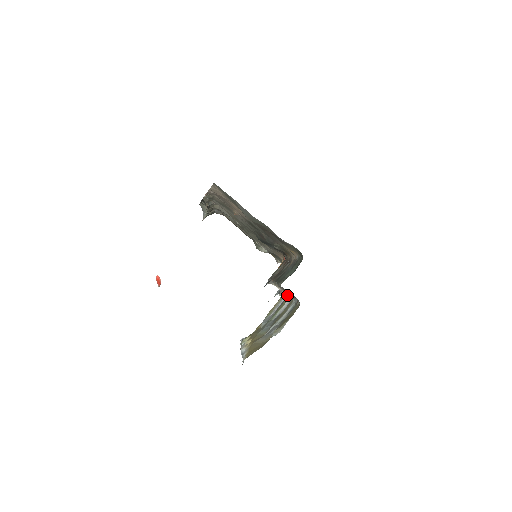
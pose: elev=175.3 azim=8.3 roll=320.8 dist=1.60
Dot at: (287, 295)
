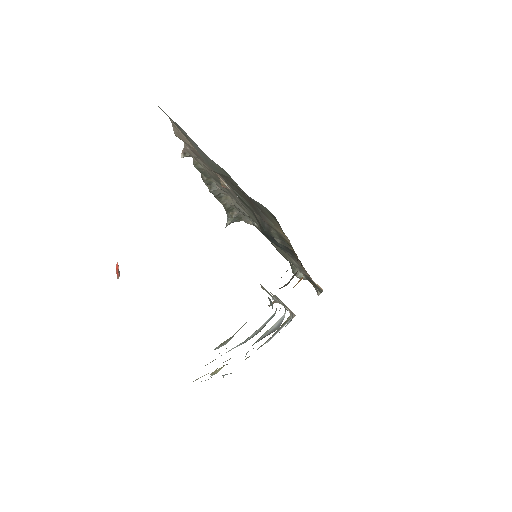
Dot at: occluded
